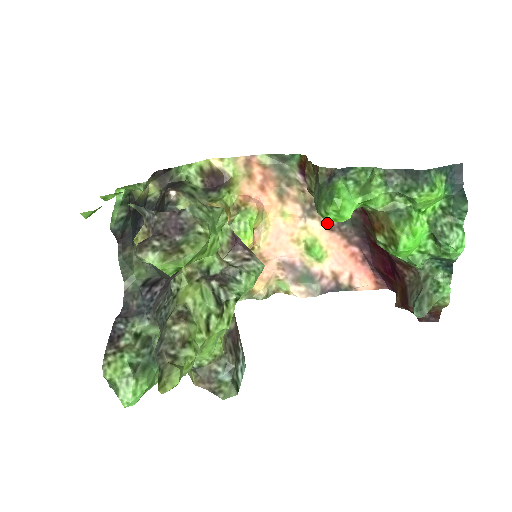
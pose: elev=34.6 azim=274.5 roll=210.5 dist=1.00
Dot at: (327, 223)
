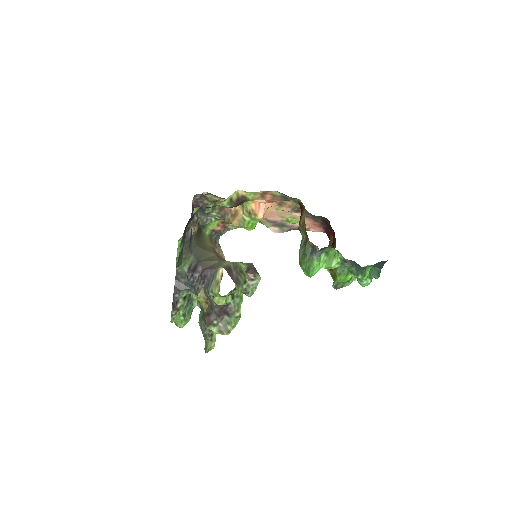
Dot at: (305, 215)
